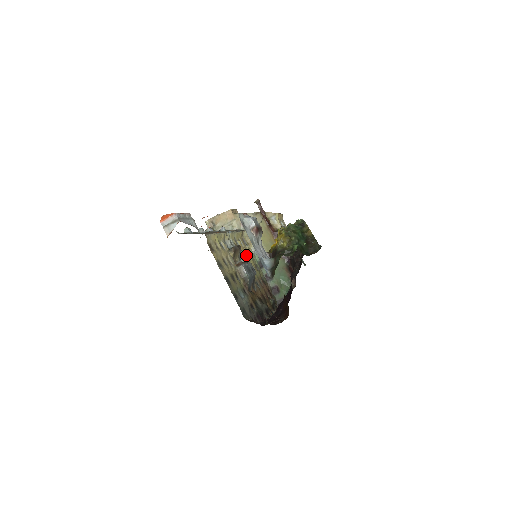
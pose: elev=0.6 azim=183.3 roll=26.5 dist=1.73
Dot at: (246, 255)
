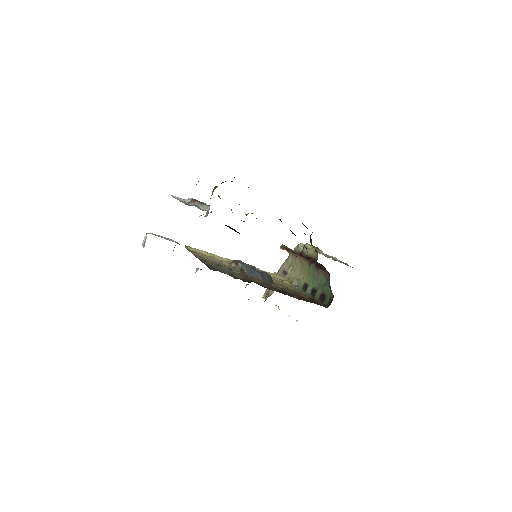
Dot at: occluded
